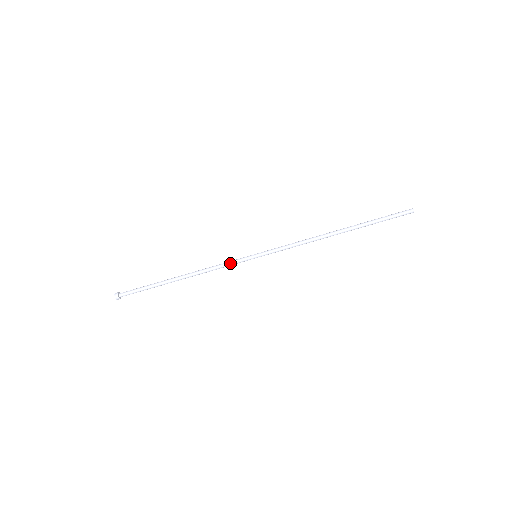
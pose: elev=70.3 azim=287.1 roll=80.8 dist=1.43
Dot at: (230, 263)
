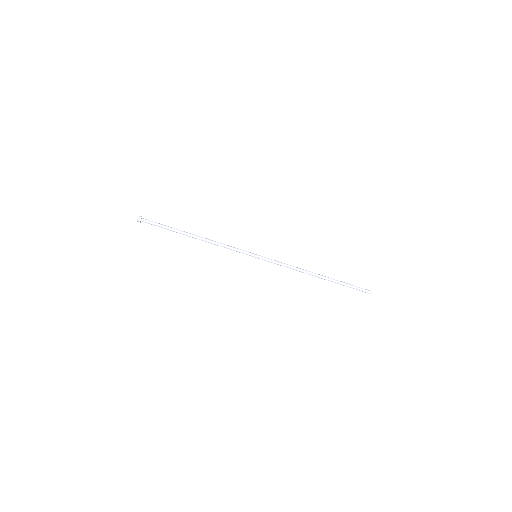
Dot at: (236, 250)
